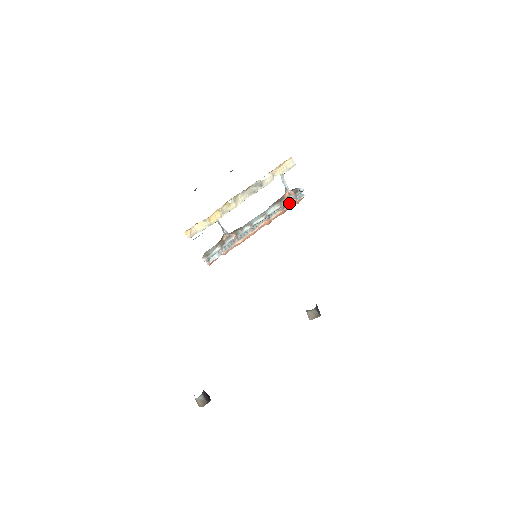
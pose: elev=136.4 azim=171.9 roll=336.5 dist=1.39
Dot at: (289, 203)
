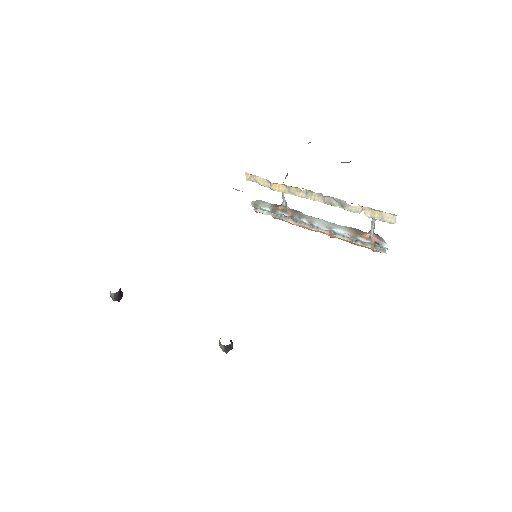
Dot at: (365, 243)
